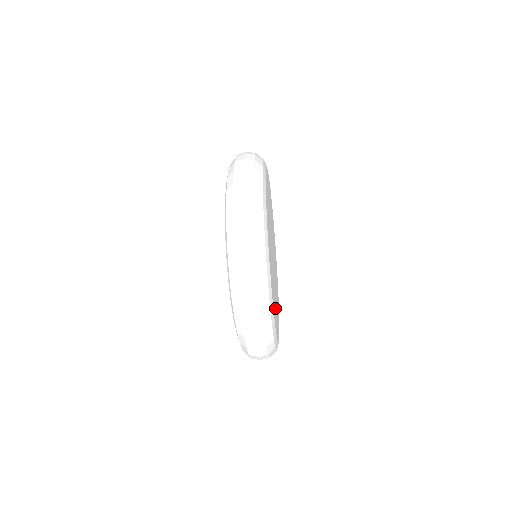
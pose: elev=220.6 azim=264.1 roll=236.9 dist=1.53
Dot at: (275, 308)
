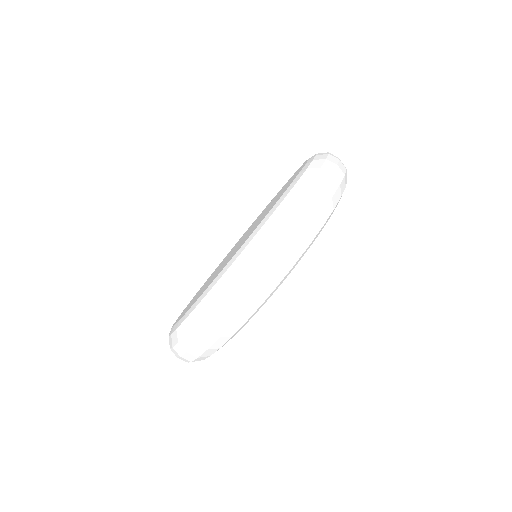
Dot at: occluded
